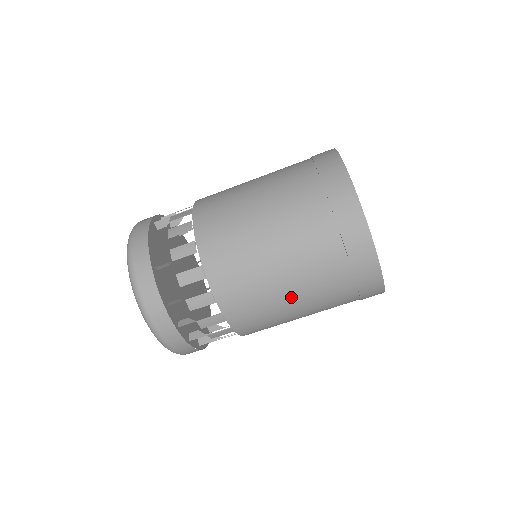
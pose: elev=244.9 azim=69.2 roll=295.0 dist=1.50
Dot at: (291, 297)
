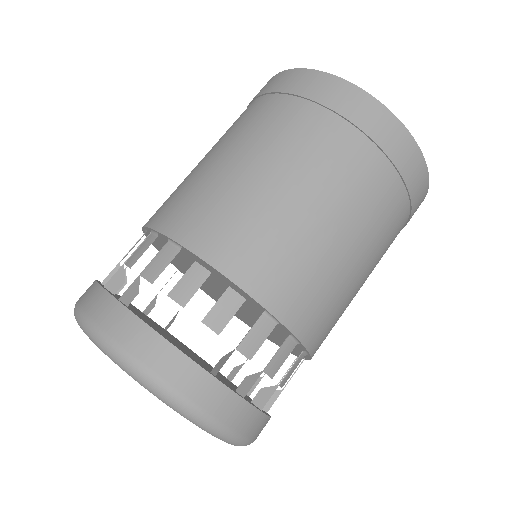
Dot at: (364, 277)
